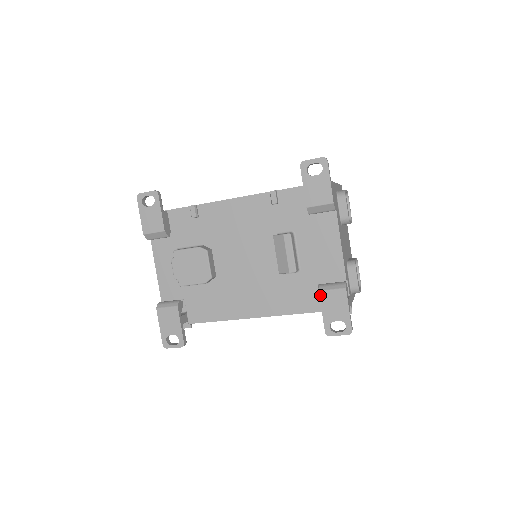
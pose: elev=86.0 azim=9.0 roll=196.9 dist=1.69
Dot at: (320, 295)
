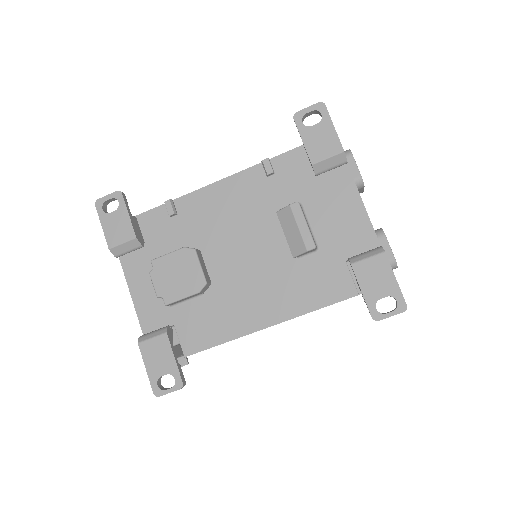
Dot at: (353, 269)
